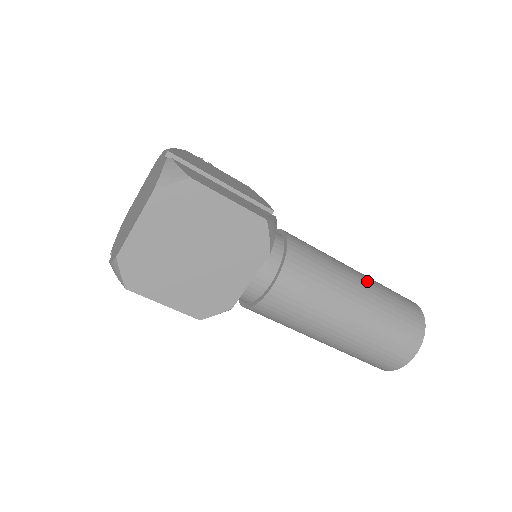
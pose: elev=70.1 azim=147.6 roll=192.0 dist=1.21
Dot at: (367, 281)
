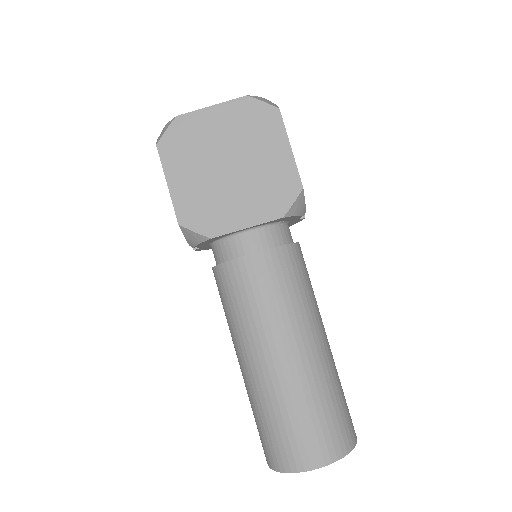
Dot at: occluded
